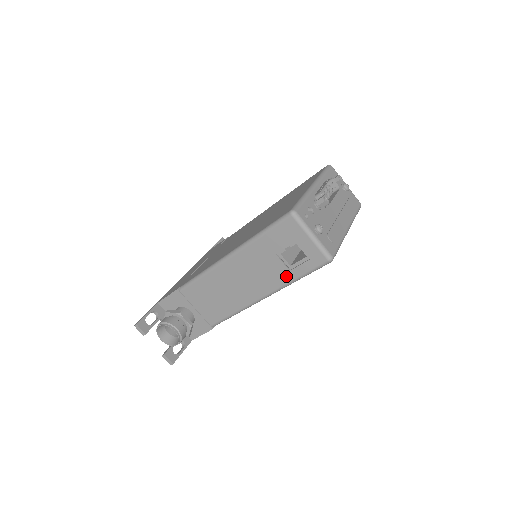
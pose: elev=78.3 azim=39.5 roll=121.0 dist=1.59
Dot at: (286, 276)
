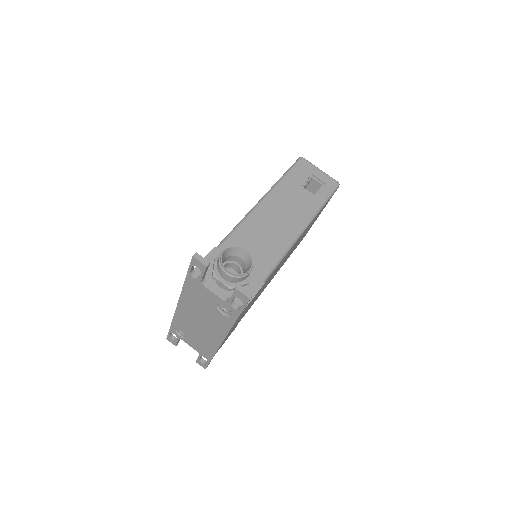
Dot at: (315, 202)
